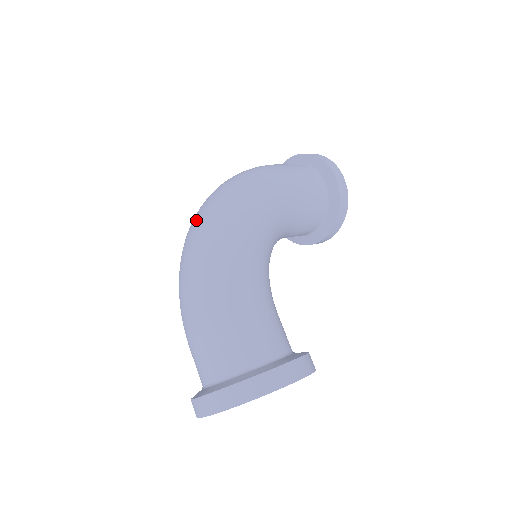
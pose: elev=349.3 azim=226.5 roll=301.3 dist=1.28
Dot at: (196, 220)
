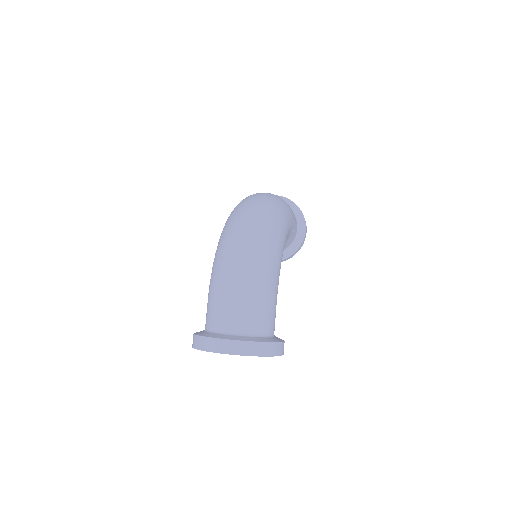
Dot at: (253, 215)
